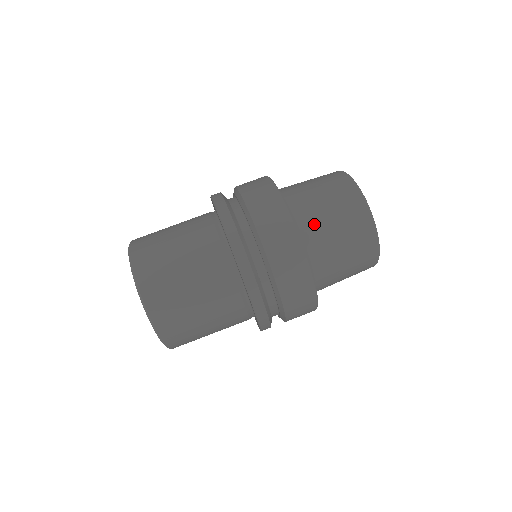
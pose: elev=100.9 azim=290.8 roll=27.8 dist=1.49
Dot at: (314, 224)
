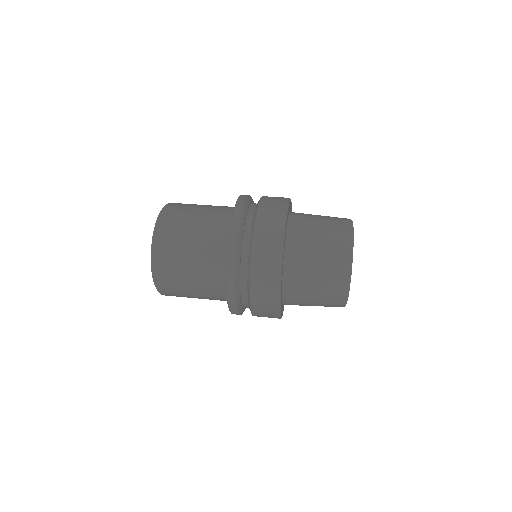
Dot at: (304, 222)
